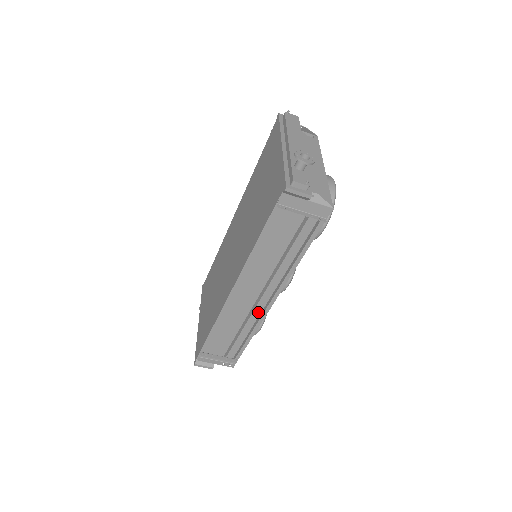
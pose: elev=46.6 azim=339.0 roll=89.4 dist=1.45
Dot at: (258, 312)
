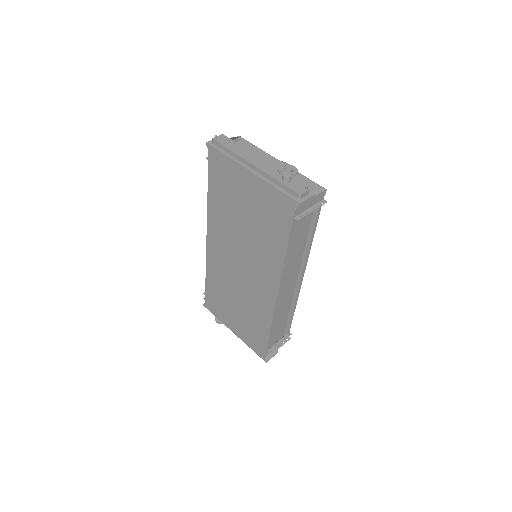
Dot at: (292, 292)
